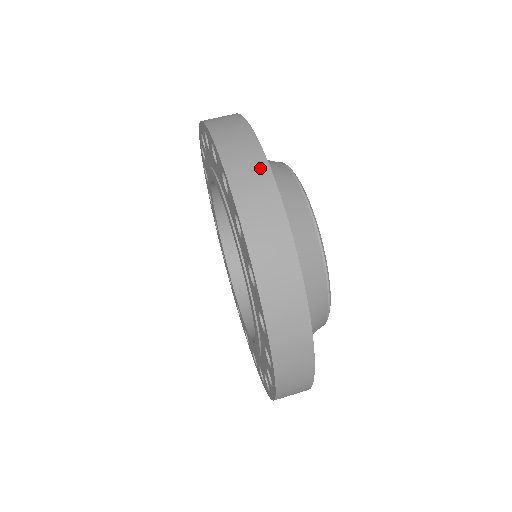
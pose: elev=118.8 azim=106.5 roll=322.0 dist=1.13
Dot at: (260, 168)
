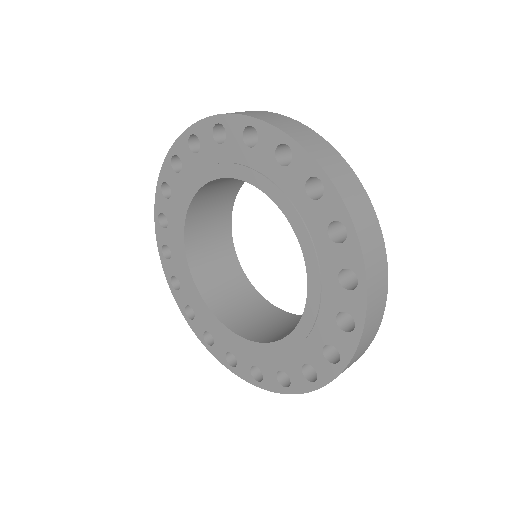
Dot at: (352, 178)
